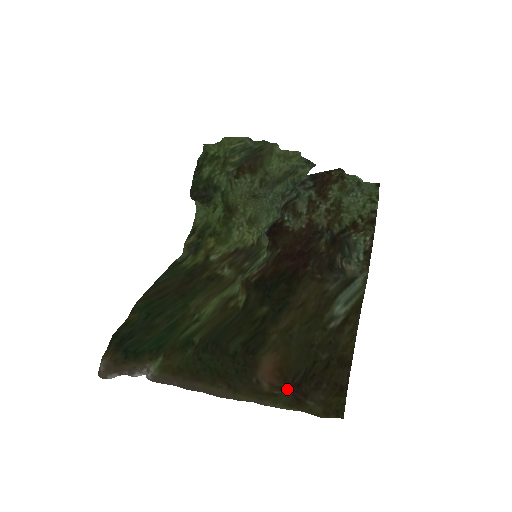
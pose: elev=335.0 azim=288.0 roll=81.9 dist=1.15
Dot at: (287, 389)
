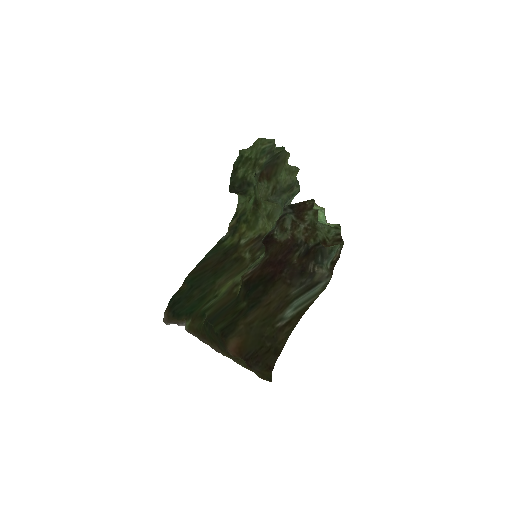
Dot at: occluded
